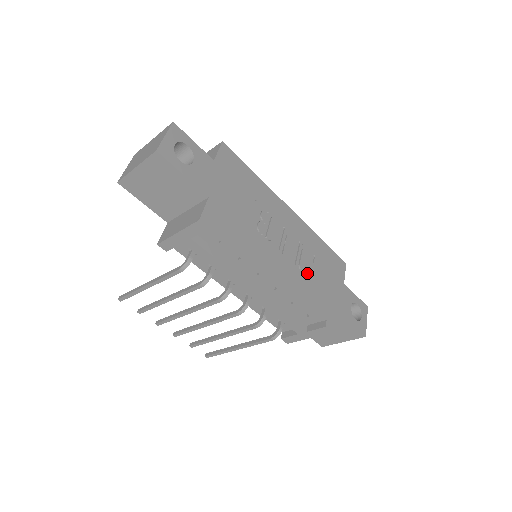
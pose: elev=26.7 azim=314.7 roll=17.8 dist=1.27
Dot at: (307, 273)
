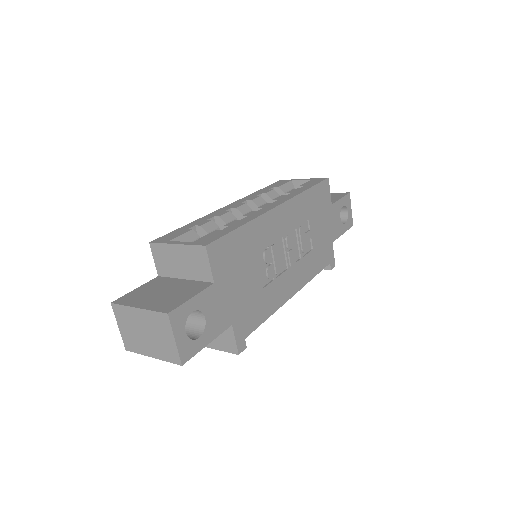
Dot at: (308, 246)
